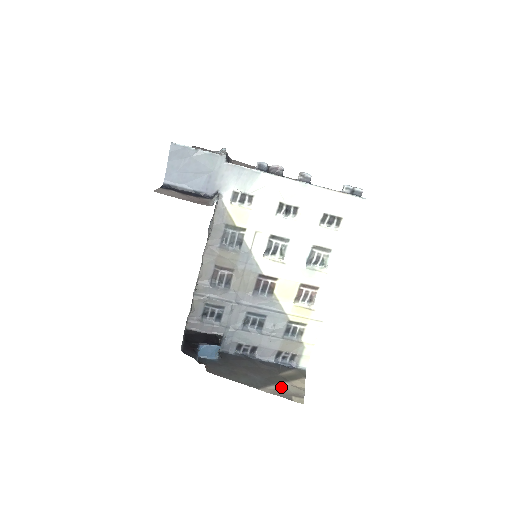
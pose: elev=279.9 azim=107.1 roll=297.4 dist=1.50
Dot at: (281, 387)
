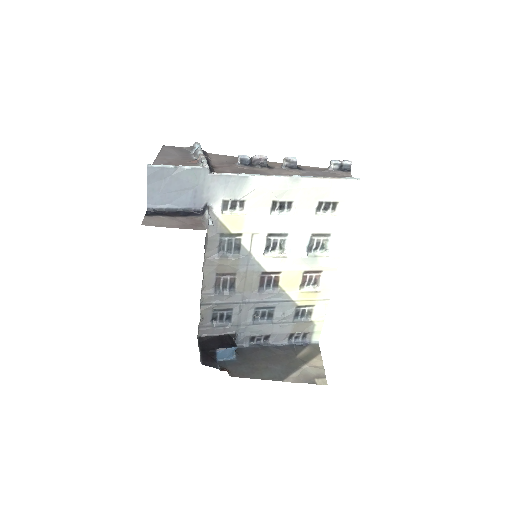
Dot at: (302, 372)
